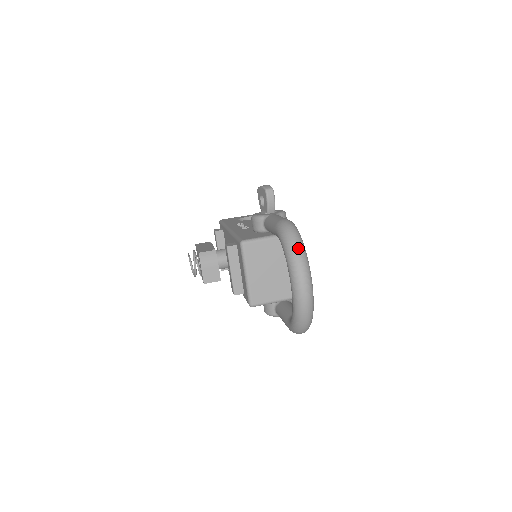
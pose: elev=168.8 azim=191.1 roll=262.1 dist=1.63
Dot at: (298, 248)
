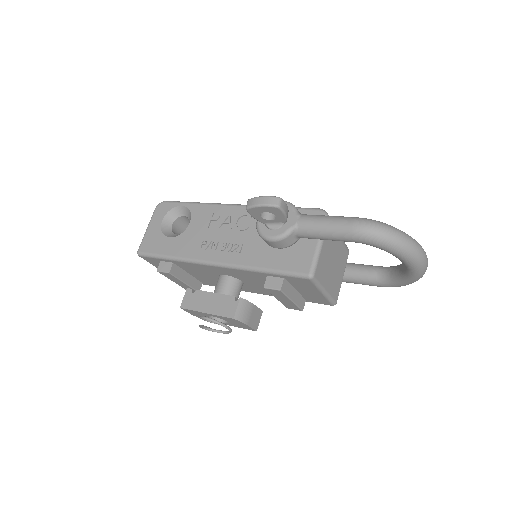
Dot at: (407, 240)
